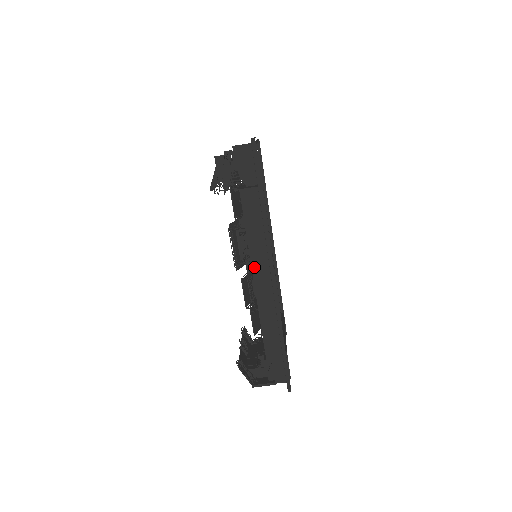
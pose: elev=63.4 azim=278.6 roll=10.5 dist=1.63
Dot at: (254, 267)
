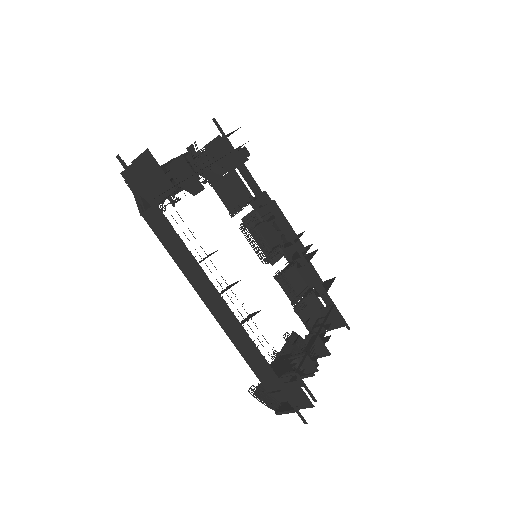
Dot at: (199, 293)
